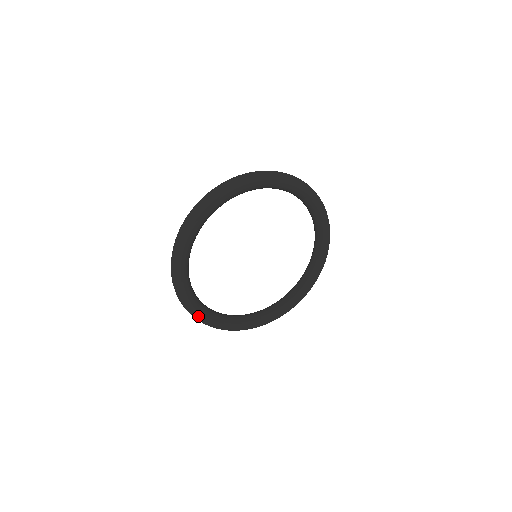
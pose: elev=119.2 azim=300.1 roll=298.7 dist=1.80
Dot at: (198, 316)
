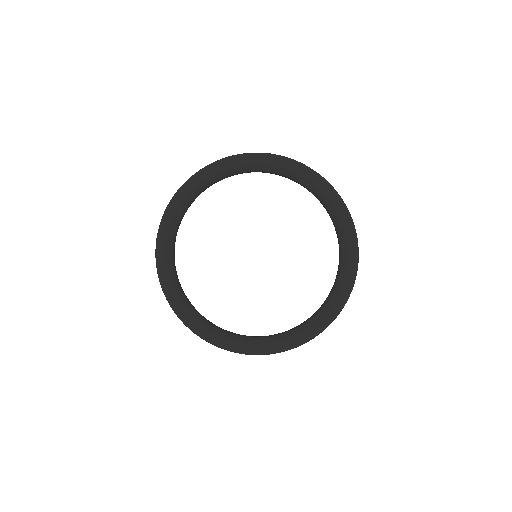
Dot at: (160, 244)
